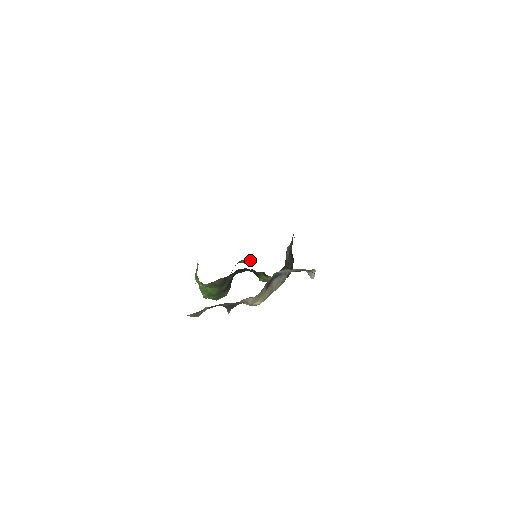
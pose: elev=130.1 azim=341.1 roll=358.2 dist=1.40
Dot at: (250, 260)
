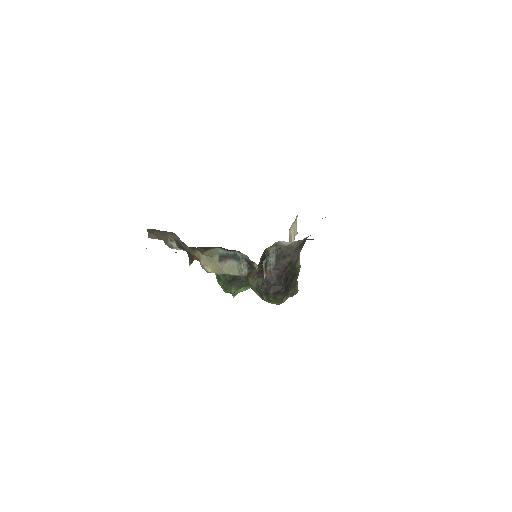
Dot at: occluded
